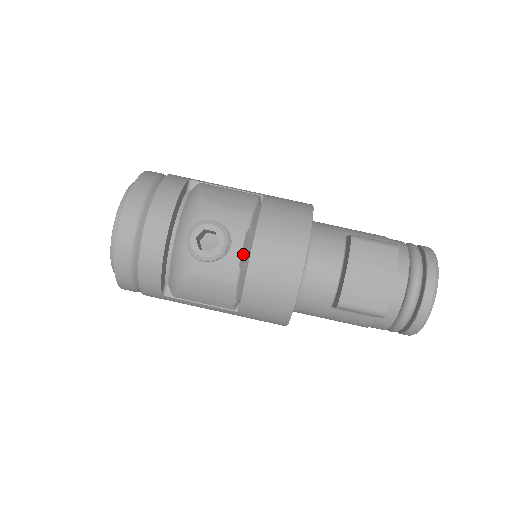
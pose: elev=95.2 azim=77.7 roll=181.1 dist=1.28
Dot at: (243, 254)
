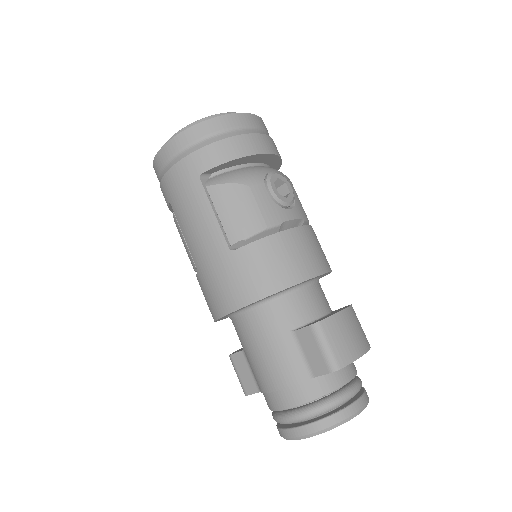
Dot at: (290, 223)
